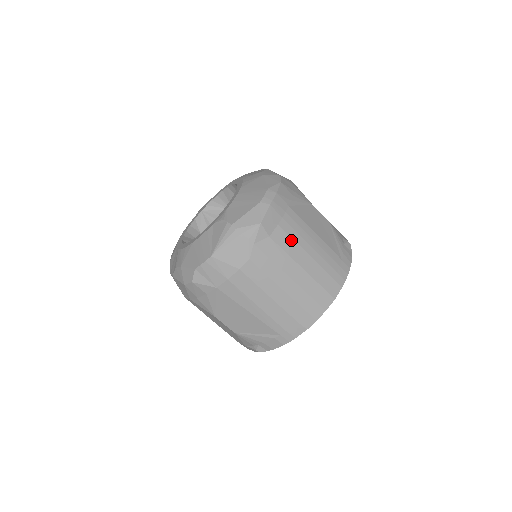
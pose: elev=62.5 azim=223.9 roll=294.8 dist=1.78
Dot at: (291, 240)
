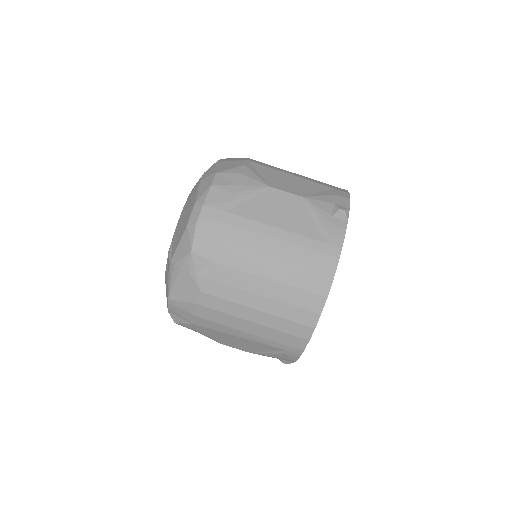
Dot at: (239, 252)
